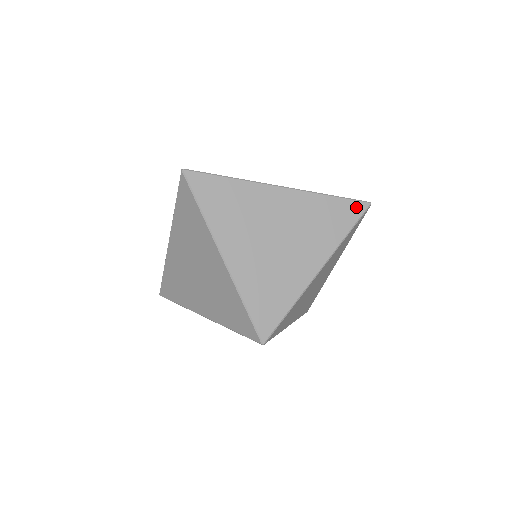
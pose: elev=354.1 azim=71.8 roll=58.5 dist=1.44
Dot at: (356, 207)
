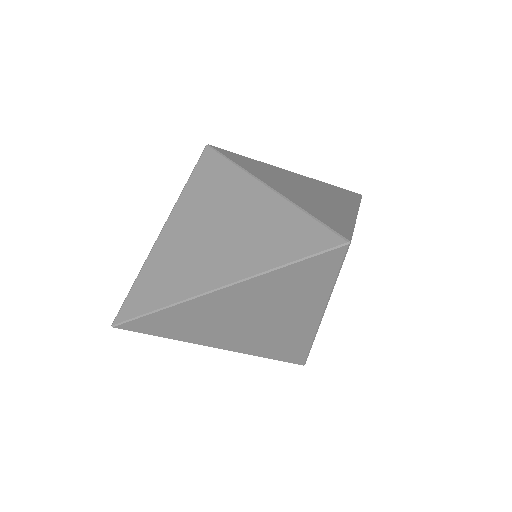
Dot at: occluded
